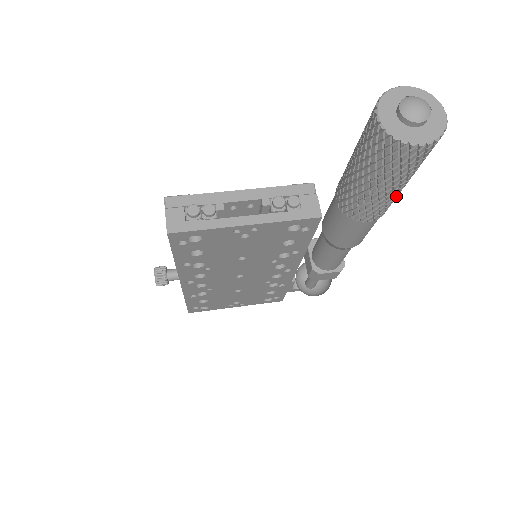
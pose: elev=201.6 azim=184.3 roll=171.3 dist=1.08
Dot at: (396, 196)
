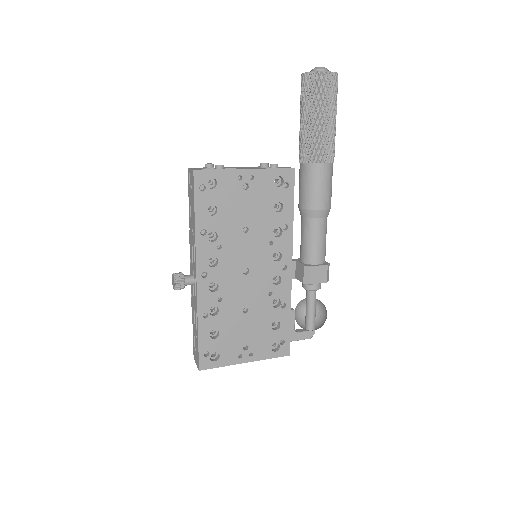
Dot at: (333, 134)
